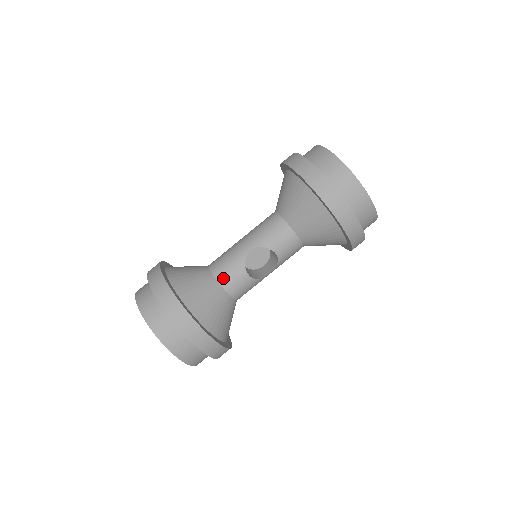
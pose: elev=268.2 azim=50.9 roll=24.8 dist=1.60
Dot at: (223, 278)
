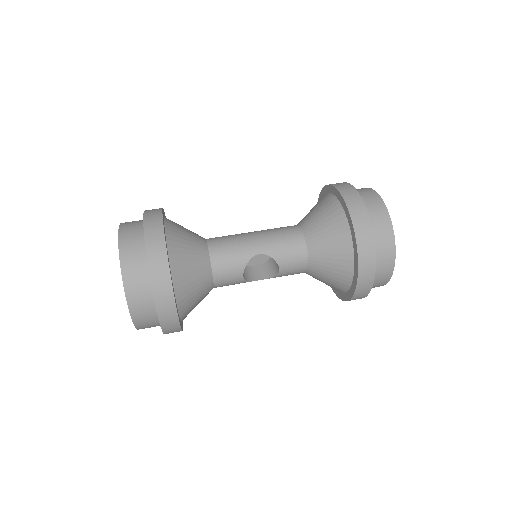
Dot at: (218, 266)
